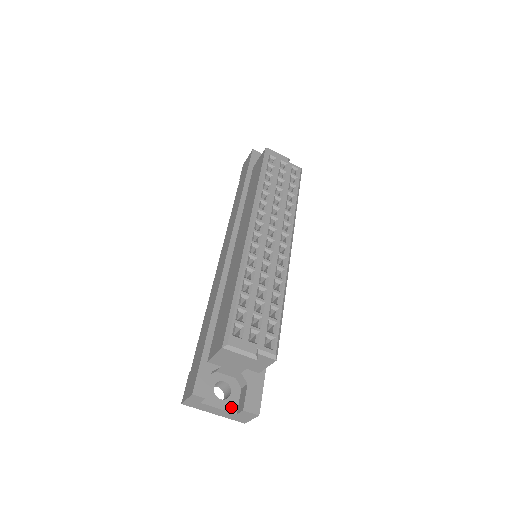
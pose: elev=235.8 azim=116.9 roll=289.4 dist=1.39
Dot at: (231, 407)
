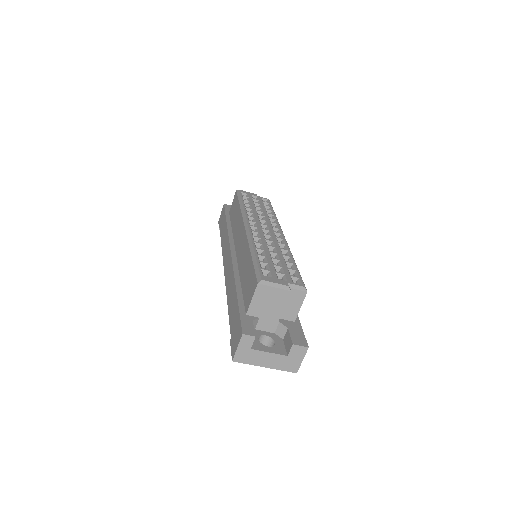
Dot at: (280, 351)
